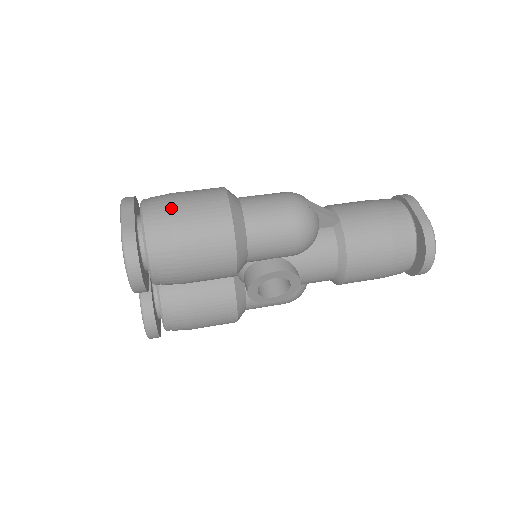
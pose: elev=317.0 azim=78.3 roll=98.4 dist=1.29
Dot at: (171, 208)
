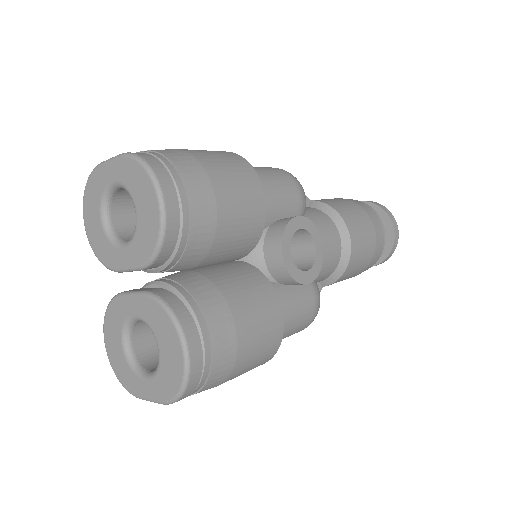
Dot at: occluded
